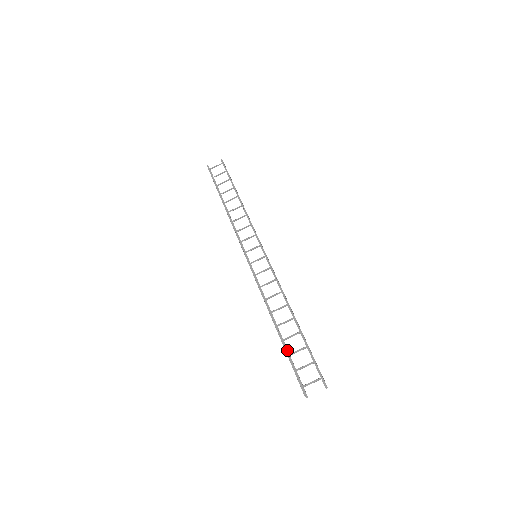
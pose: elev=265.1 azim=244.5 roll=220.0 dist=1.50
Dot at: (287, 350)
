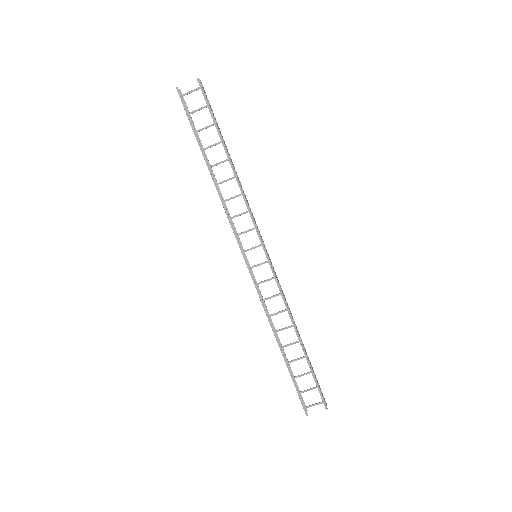
Dot at: (290, 367)
